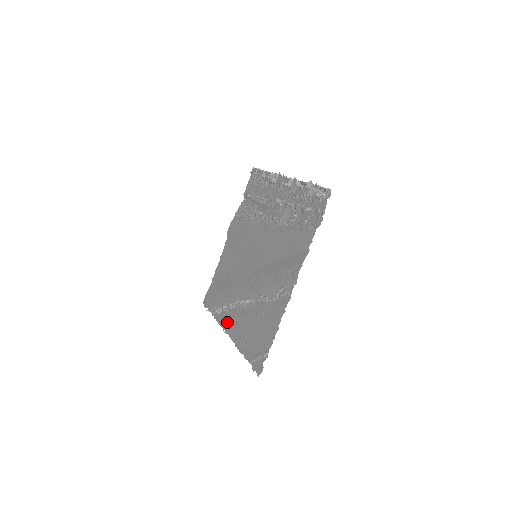
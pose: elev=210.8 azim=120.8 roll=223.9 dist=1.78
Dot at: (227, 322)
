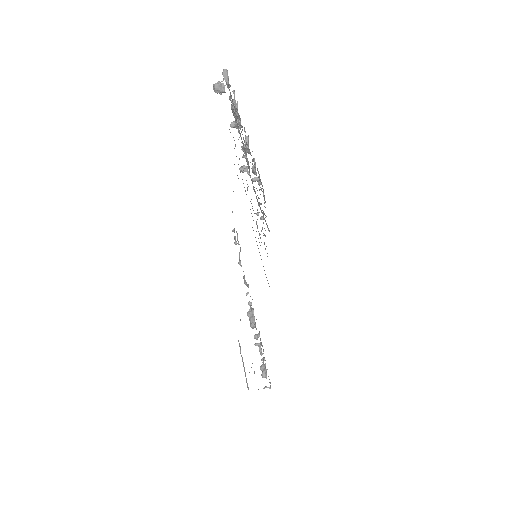
Dot at: occluded
